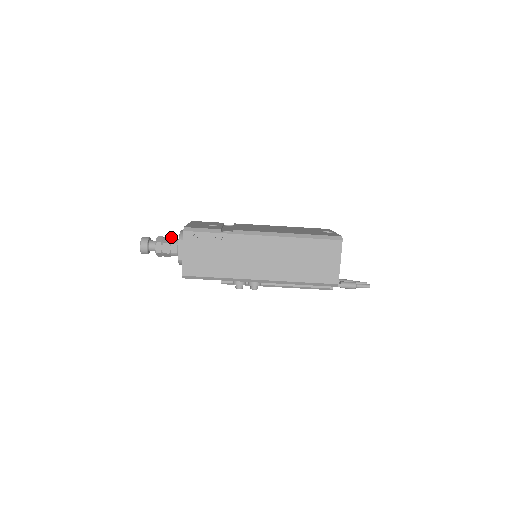
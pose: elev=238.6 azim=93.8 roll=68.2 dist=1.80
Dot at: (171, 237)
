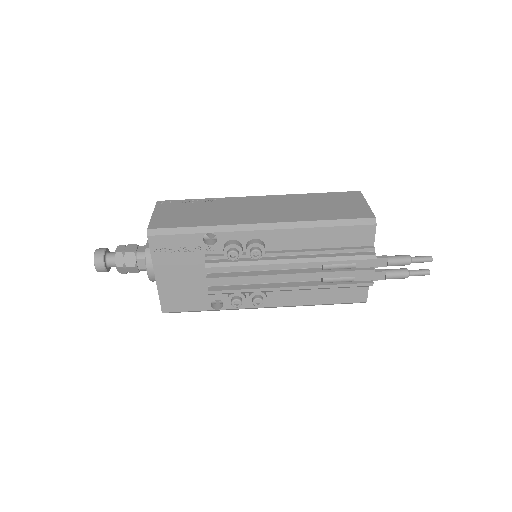
Dot at: occluded
